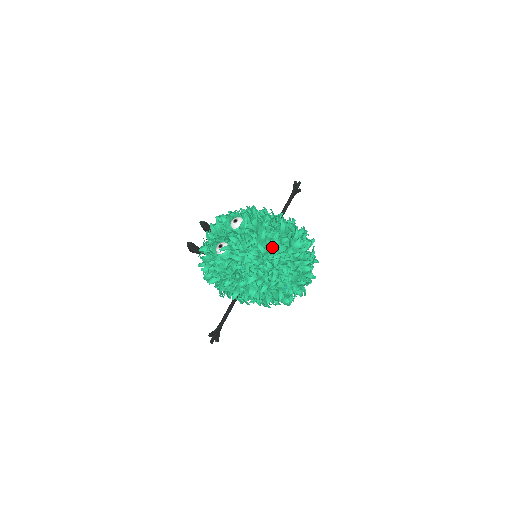
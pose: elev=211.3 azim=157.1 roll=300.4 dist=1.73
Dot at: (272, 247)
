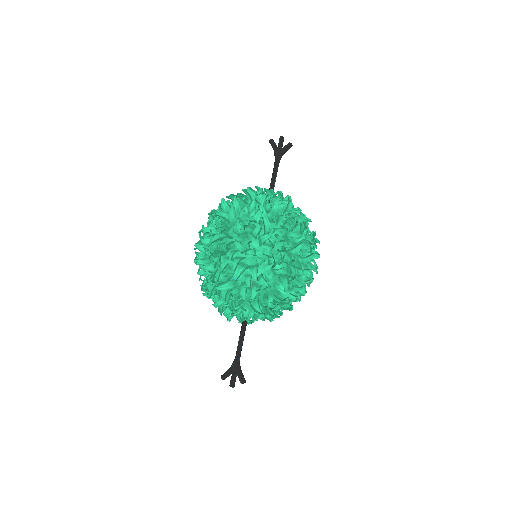
Dot at: occluded
